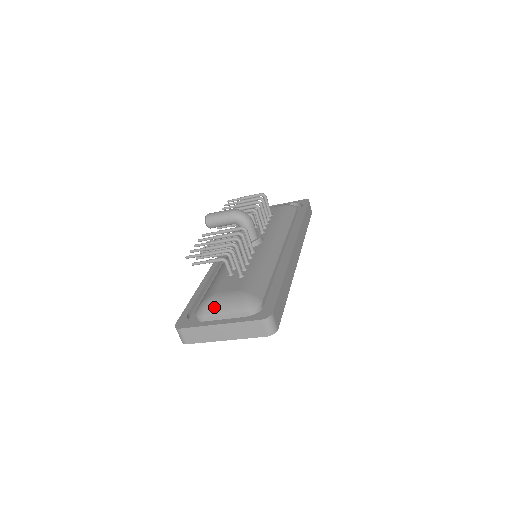
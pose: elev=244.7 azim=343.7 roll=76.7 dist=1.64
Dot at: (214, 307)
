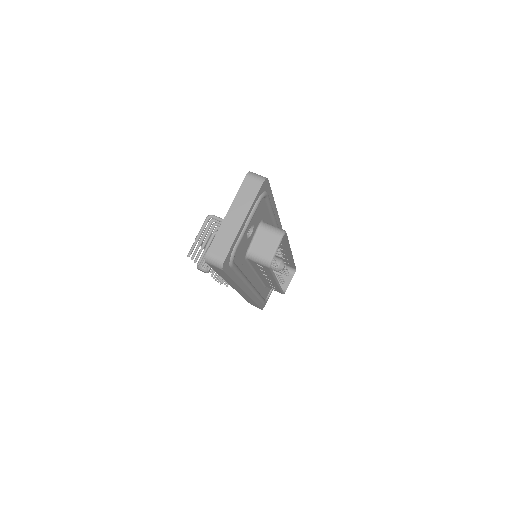
Dot at: occluded
